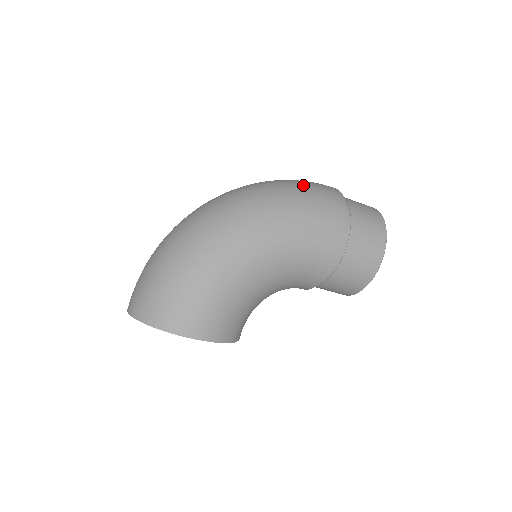
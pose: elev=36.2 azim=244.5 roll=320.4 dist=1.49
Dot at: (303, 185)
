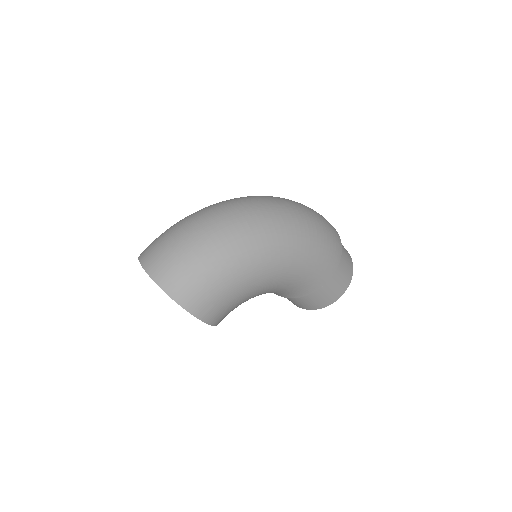
Dot at: (322, 223)
